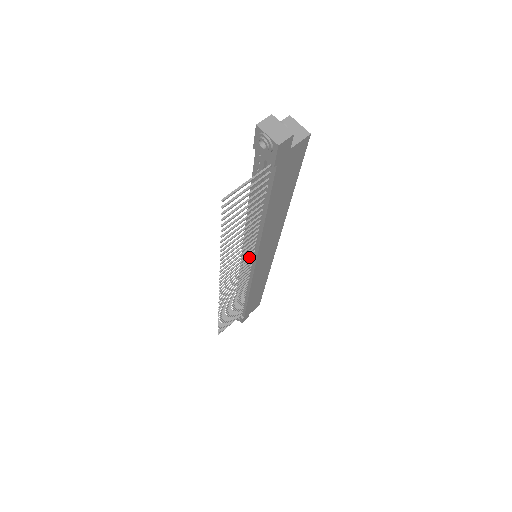
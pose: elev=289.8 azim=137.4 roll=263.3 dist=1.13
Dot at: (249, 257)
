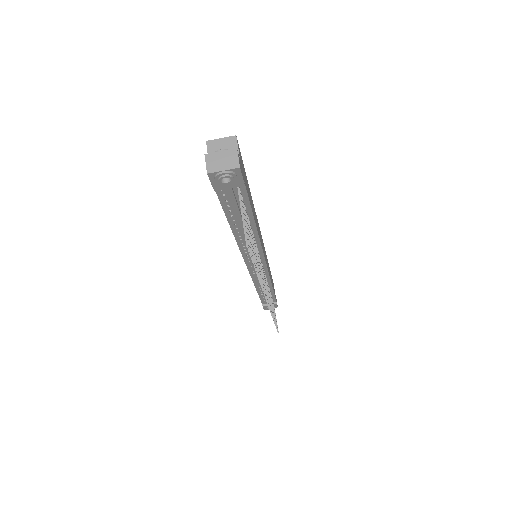
Dot at: occluded
